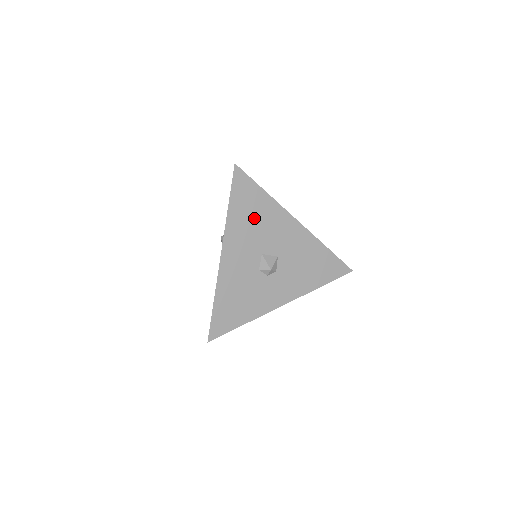
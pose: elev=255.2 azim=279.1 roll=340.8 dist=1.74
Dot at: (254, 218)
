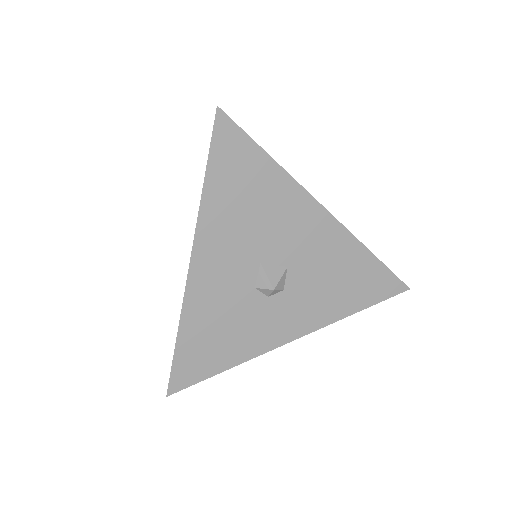
Dot at: (249, 203)
